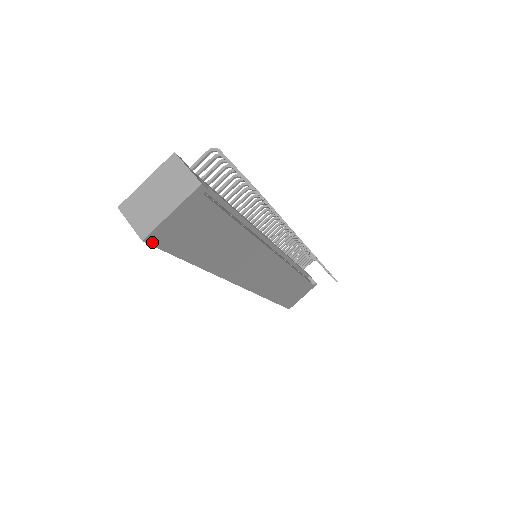
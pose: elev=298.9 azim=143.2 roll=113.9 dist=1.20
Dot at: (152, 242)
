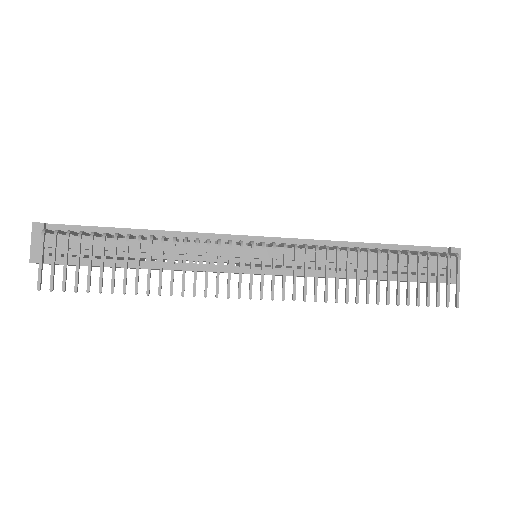
Dot at: occluded
